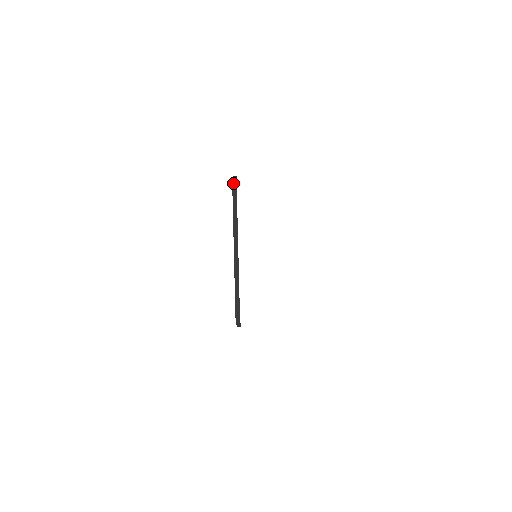
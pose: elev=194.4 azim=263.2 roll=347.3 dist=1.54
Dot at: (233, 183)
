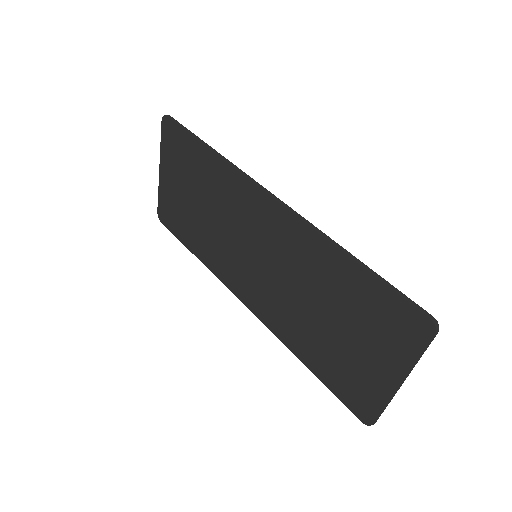
Dot at: (436, 334)
